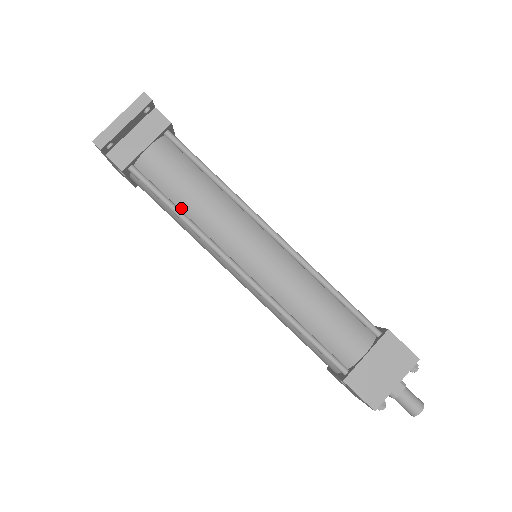
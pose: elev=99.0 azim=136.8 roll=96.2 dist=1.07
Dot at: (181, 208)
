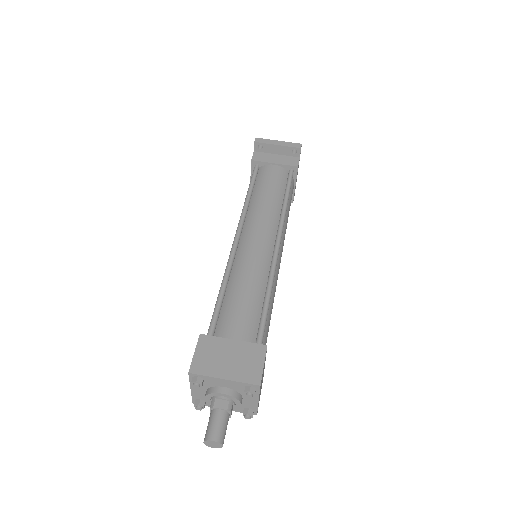
Dot at: (253, 195)
